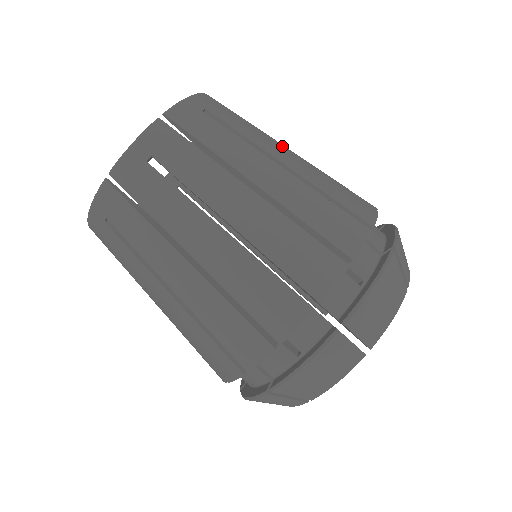
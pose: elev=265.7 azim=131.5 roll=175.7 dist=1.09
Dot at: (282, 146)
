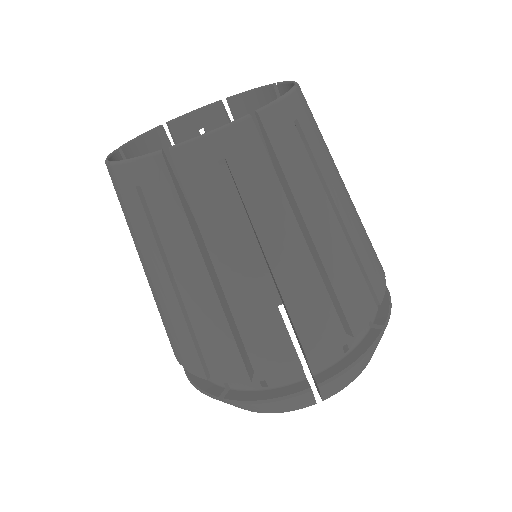
Dot at: occluded
